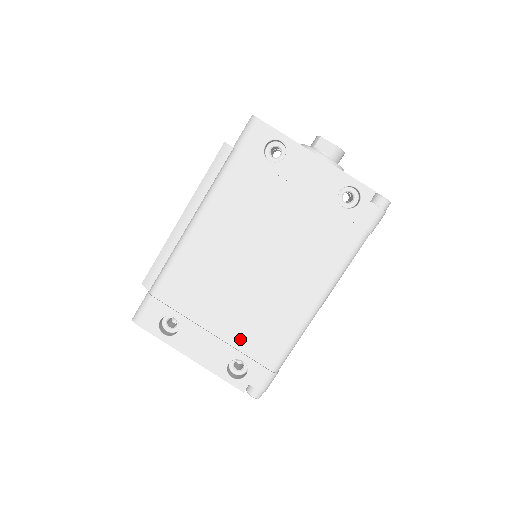
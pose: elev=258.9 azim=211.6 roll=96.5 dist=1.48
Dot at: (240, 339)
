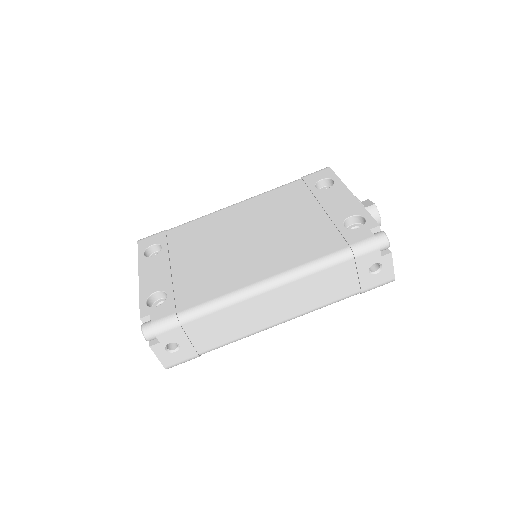
Dot at: (183, 280)
